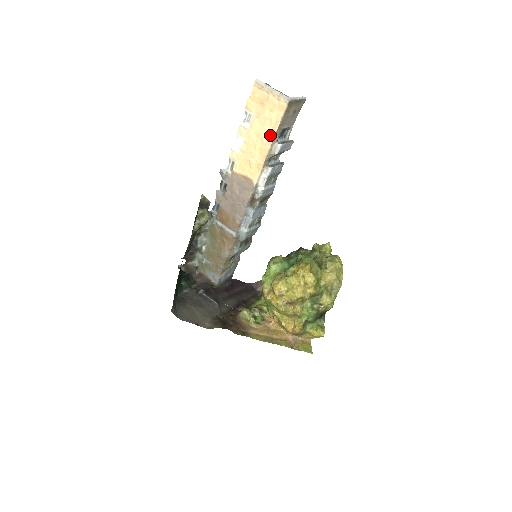
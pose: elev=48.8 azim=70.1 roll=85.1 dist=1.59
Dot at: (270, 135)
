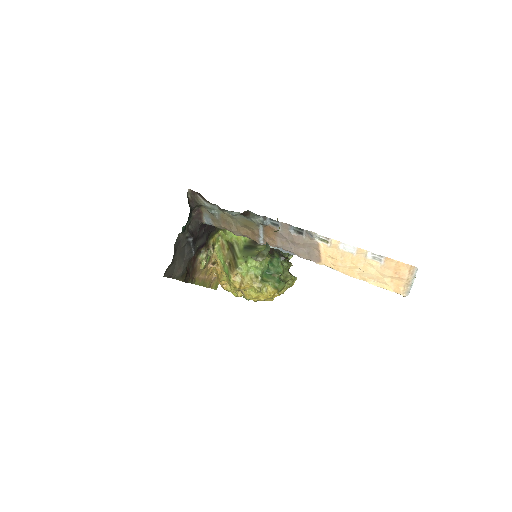
Dot at: (369, 279)
